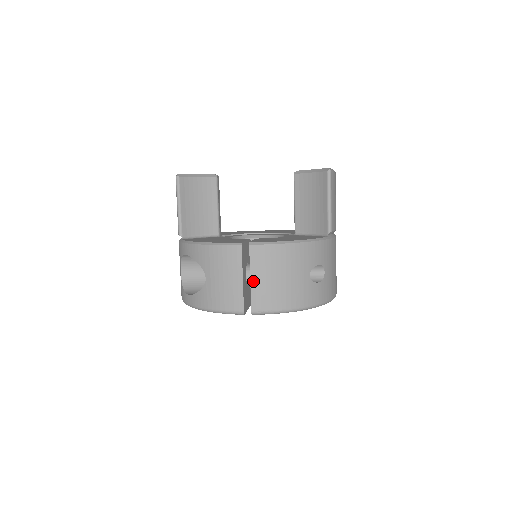
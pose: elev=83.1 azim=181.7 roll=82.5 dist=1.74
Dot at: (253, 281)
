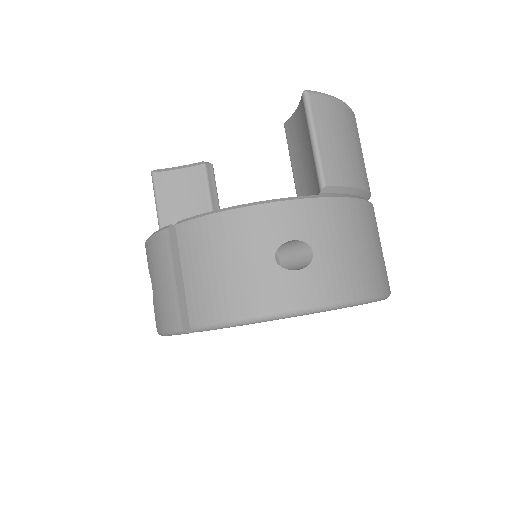
Dot at: (186, 278)
